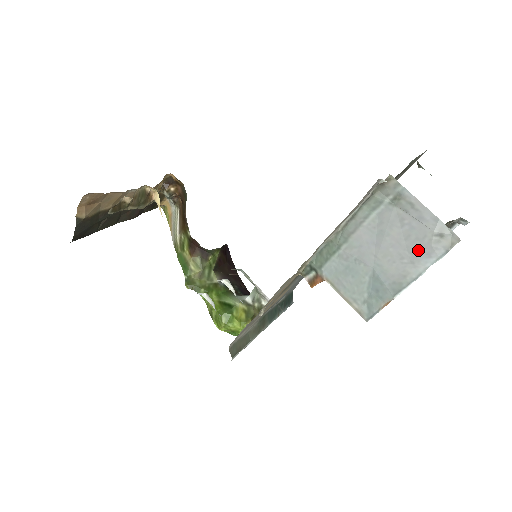
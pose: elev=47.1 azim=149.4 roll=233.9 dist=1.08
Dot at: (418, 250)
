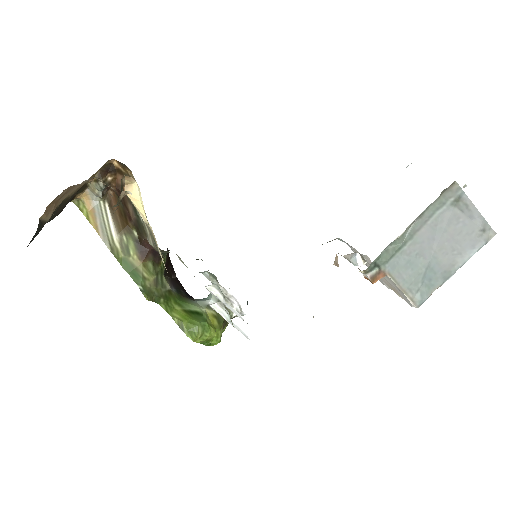
Dot at: (466, 243)
